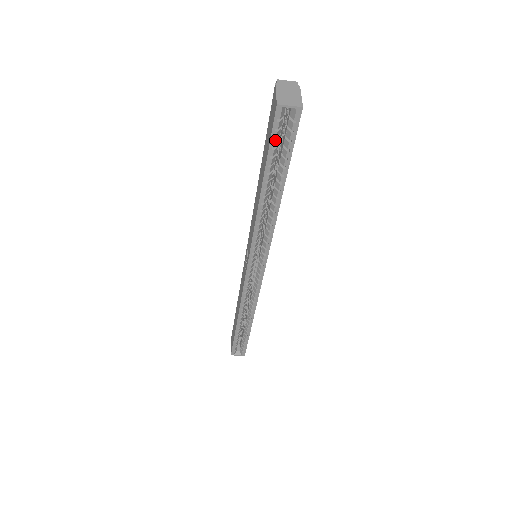
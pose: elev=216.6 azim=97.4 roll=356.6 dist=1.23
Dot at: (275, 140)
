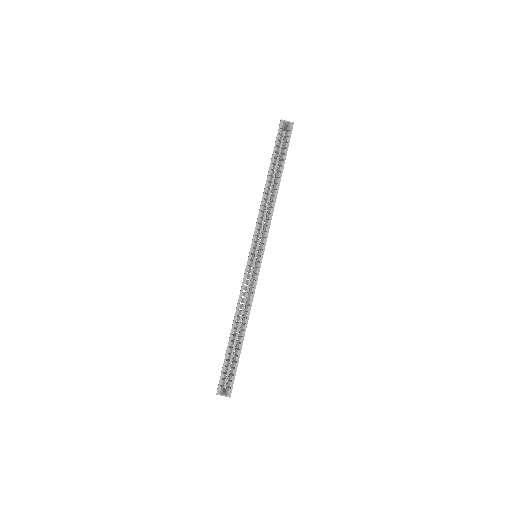
Dot at: (278, 141)
